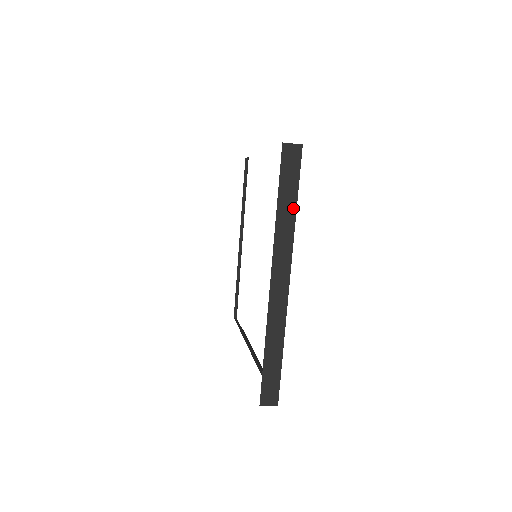
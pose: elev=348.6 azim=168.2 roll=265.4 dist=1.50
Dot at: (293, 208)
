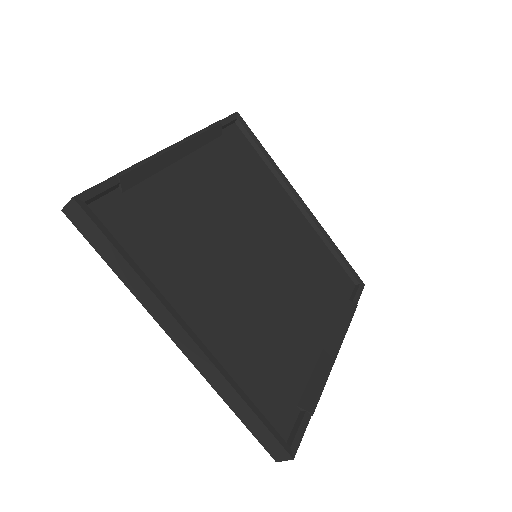
Dot at: (125, 264)
